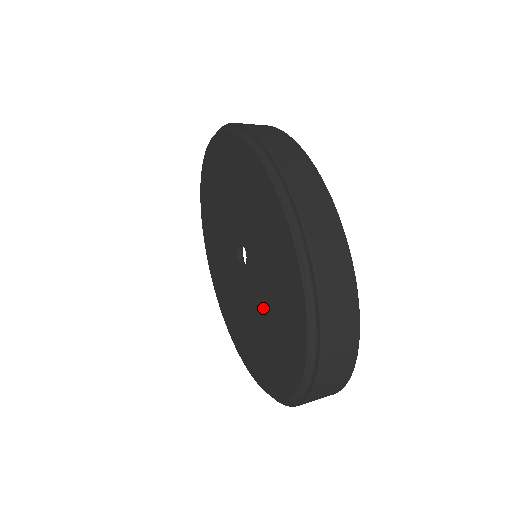
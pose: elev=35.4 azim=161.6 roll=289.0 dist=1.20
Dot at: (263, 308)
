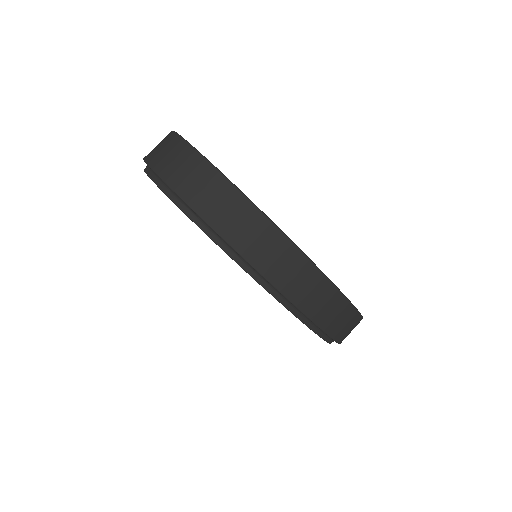
Dot at: occluded
